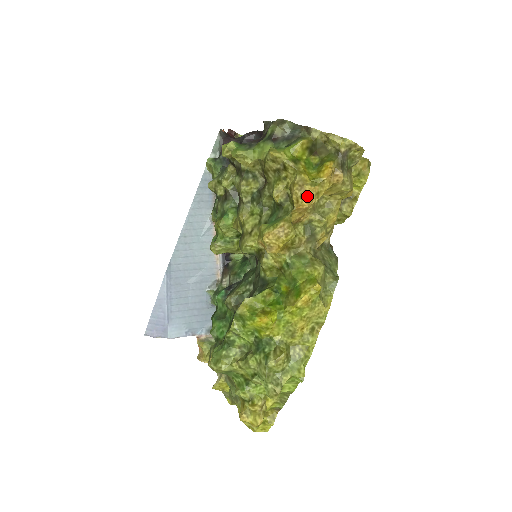
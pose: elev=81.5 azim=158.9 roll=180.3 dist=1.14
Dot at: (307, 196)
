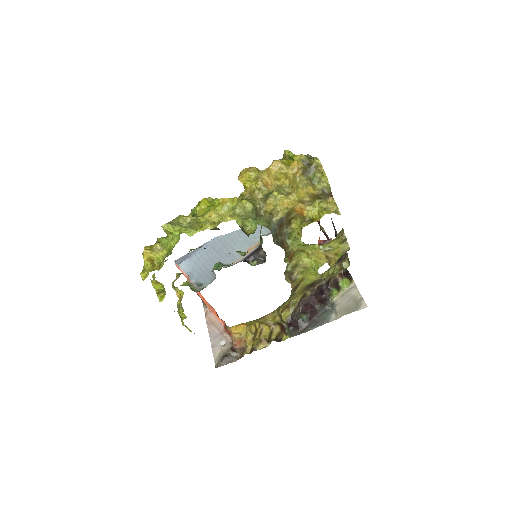
Dot at: (275, 163)
